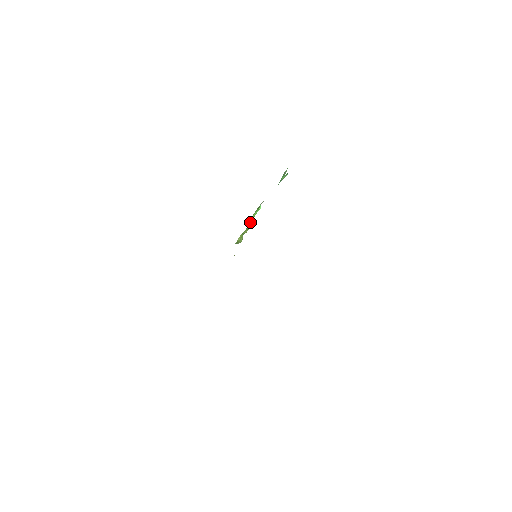
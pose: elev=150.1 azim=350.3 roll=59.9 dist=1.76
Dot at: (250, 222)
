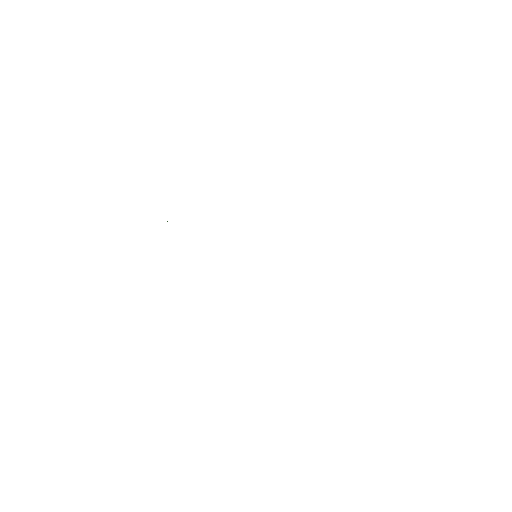
Dot at: occluded
